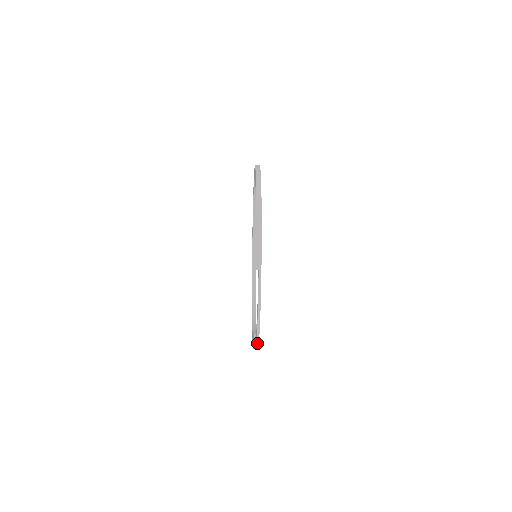
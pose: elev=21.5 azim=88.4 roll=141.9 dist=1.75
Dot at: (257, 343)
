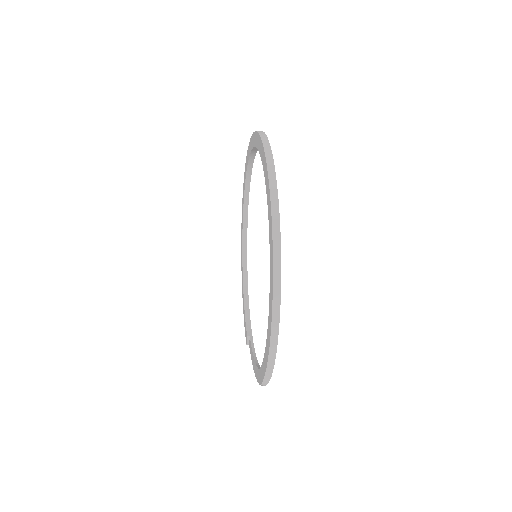
Dot at: occluded
